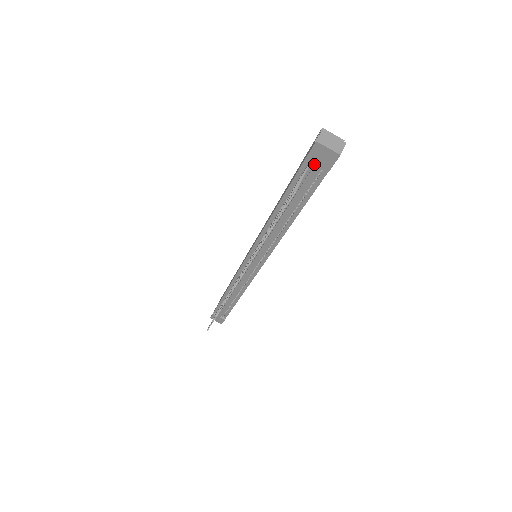
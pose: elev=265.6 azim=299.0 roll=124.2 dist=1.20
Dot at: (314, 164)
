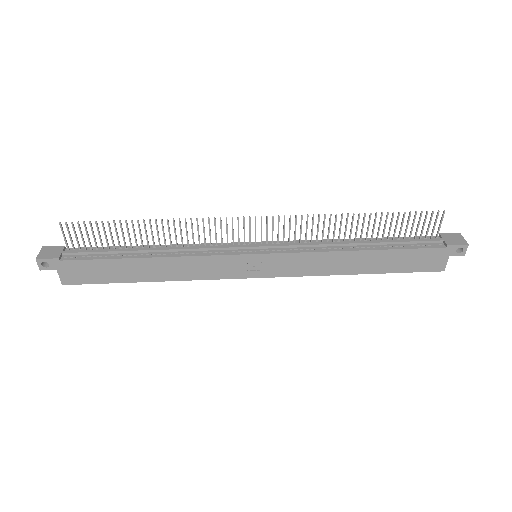
Dot at: (443, 238)
